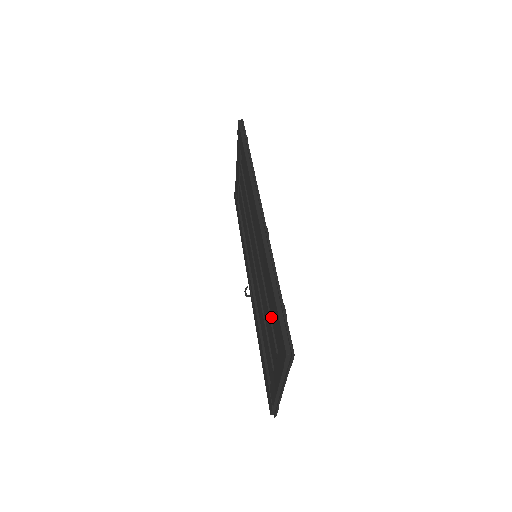
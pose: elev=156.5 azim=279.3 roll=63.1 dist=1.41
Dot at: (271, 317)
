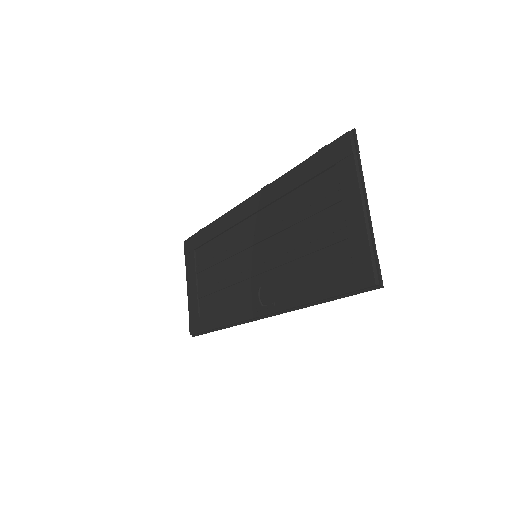
Dot at: (310, 205)
